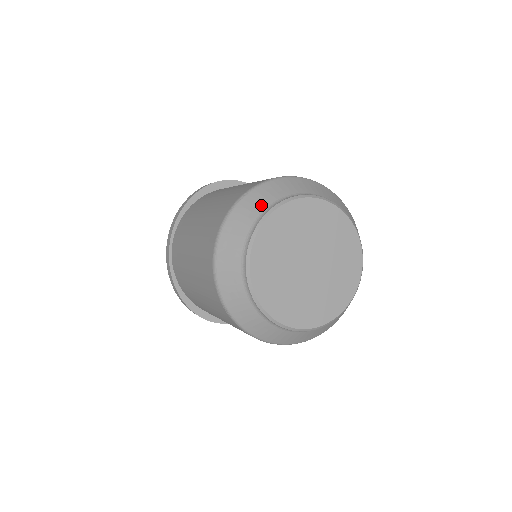
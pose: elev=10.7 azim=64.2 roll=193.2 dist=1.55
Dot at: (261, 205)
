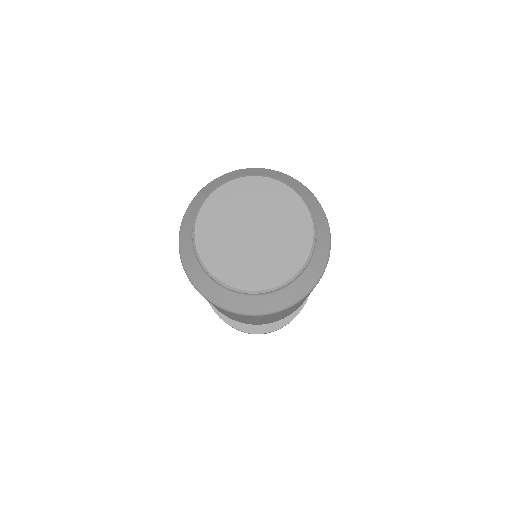
Dot at: (208, 192)
